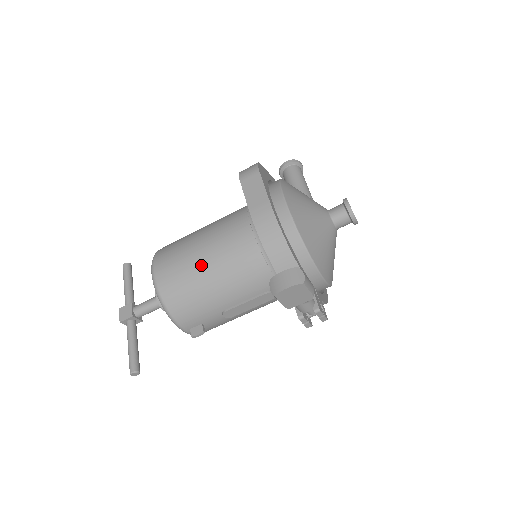
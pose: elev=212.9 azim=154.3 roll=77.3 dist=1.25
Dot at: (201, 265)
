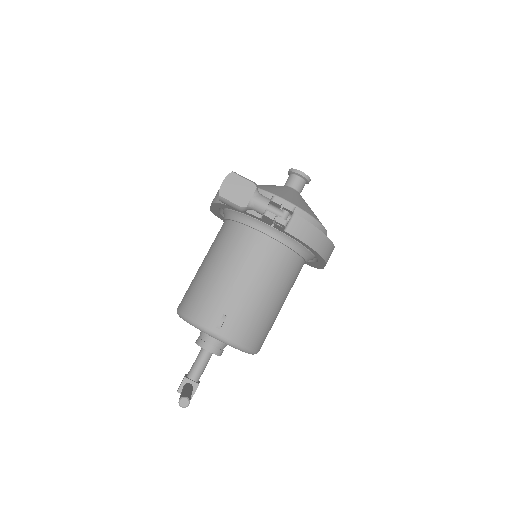
Dot at: (201, 268)
